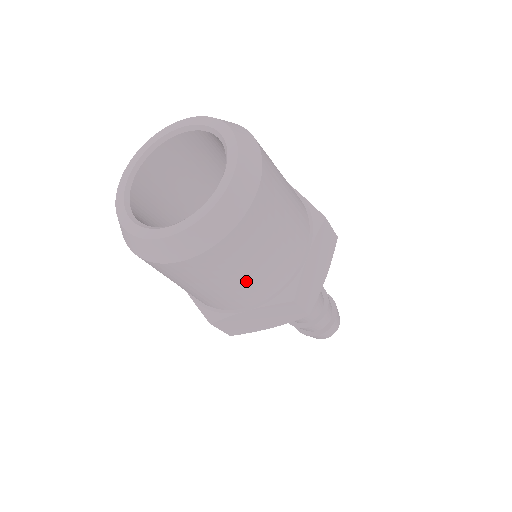
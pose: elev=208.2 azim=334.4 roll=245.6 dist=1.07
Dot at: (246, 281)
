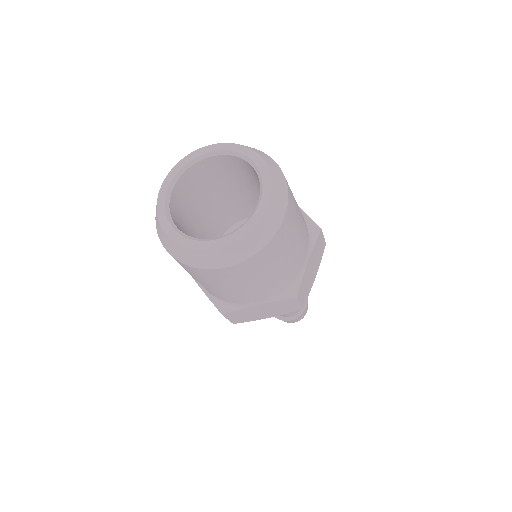
Dot at: (264, 283)
